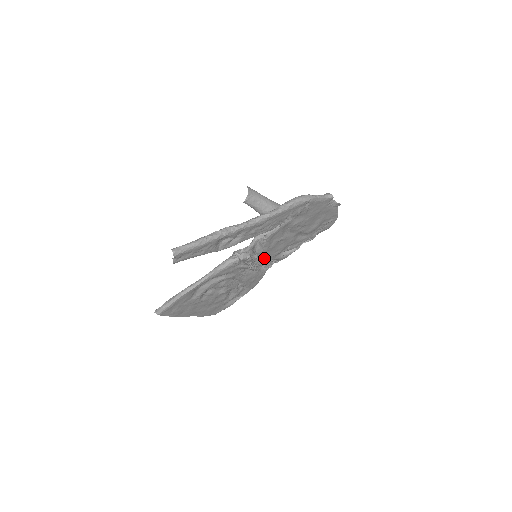
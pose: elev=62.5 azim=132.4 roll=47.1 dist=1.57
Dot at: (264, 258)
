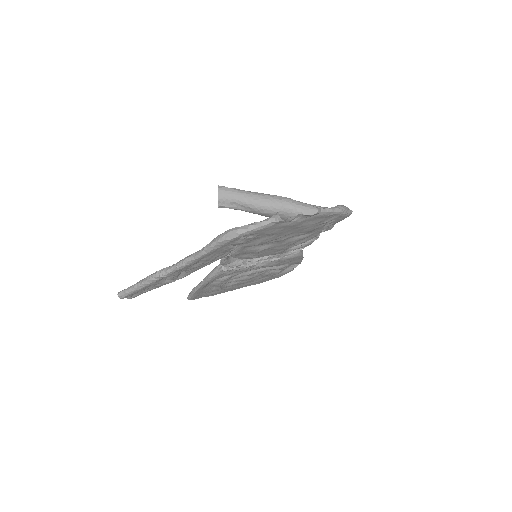
Dot at: (268, 256)
